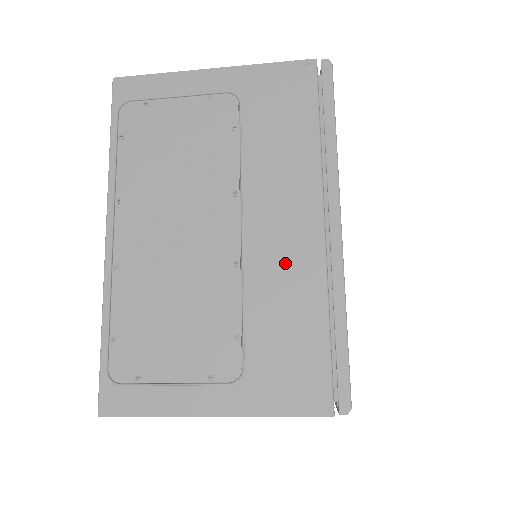
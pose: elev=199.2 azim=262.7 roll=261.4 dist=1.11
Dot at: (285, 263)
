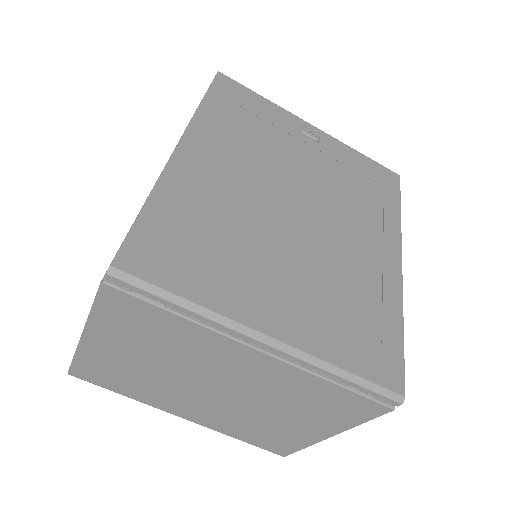
Dot at: occluded
